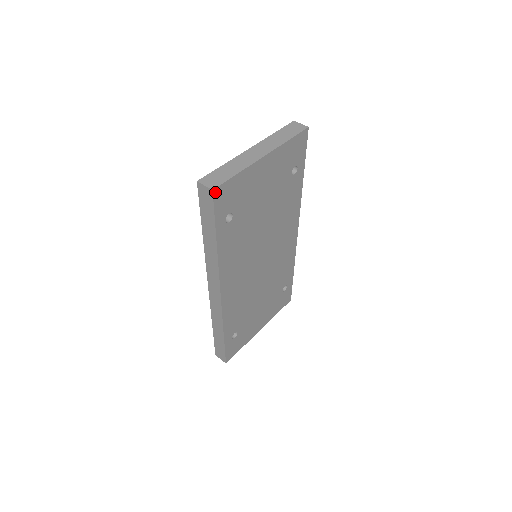
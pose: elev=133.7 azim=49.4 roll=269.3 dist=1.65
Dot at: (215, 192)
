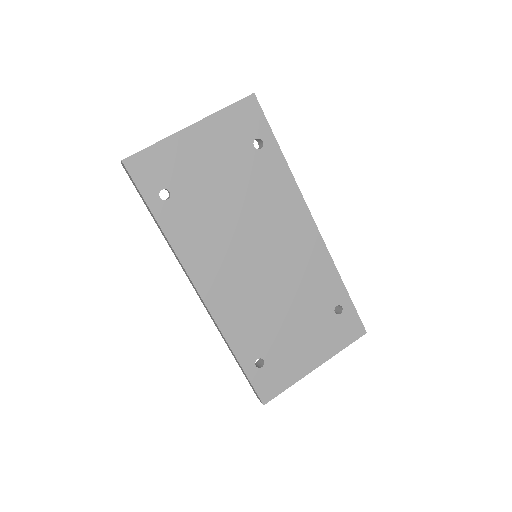
Dot at: (127, 163)
